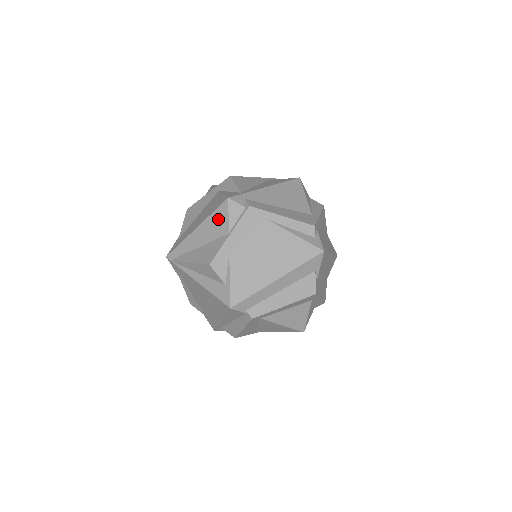
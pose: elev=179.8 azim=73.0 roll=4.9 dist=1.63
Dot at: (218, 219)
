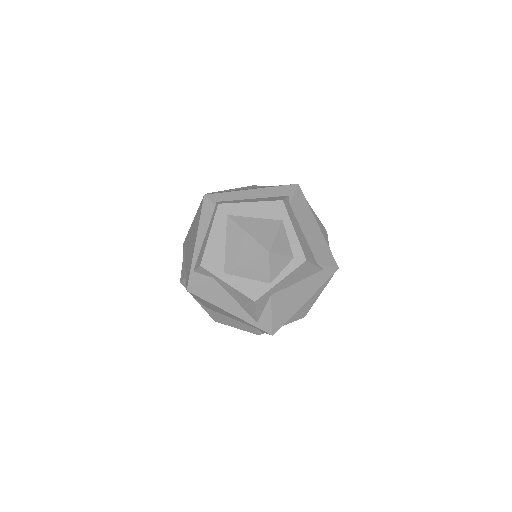
Dot at: occluded
